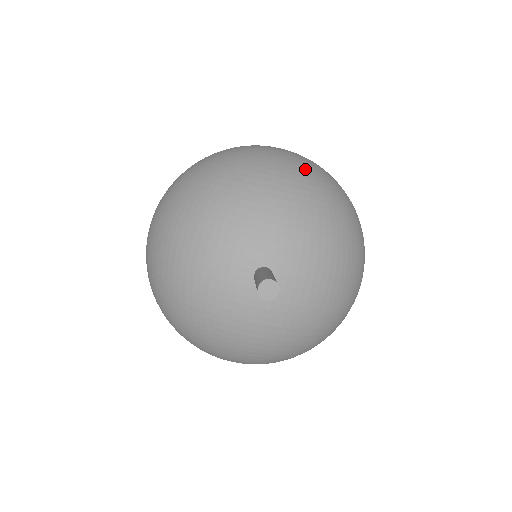
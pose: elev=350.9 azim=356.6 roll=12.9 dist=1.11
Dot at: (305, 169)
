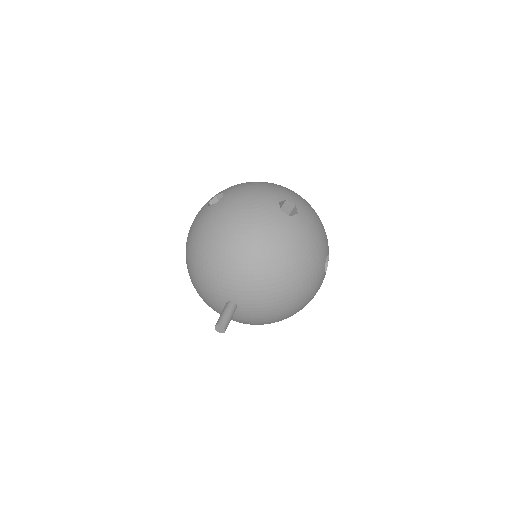
Dot at: (252, 230)
